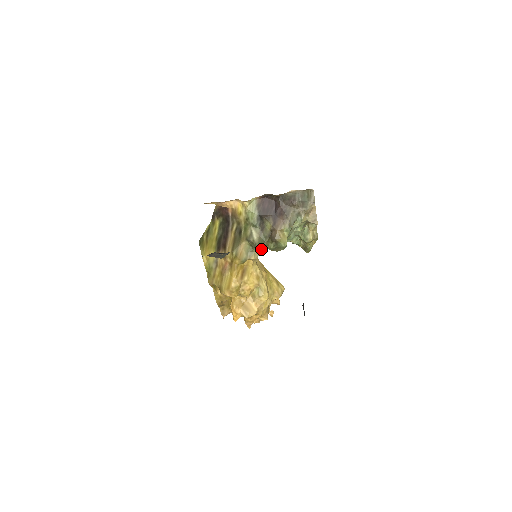
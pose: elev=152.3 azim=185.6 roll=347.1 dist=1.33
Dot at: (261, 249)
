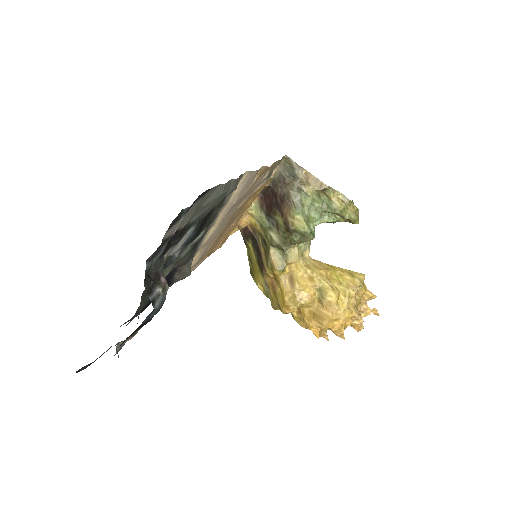
Dot at: (297, 247)
